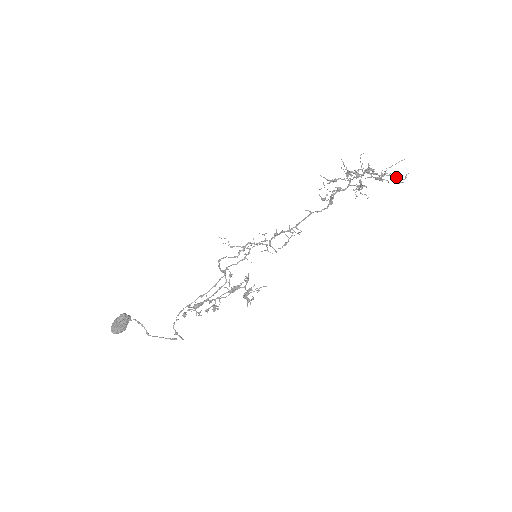
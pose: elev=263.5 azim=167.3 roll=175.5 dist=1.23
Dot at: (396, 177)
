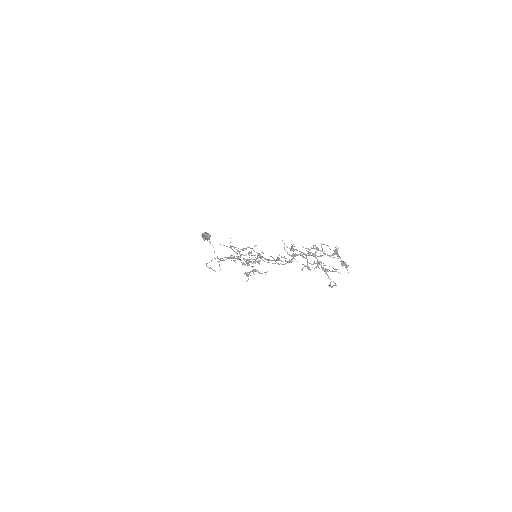
Dot at: occluded
